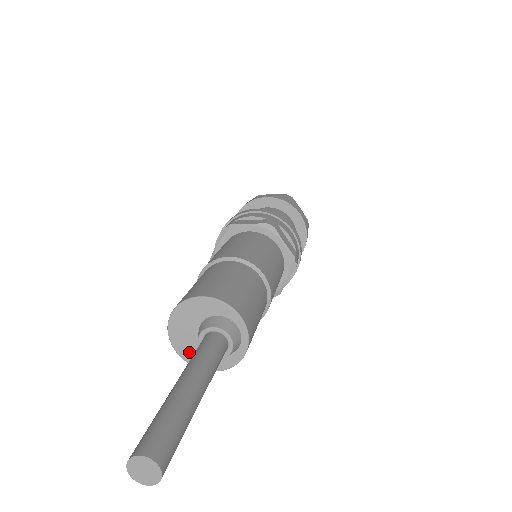
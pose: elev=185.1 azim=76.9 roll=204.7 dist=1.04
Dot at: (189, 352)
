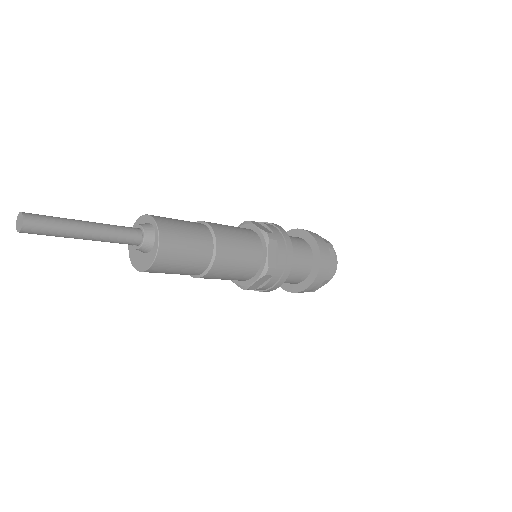
Dot at: (138, 263)
